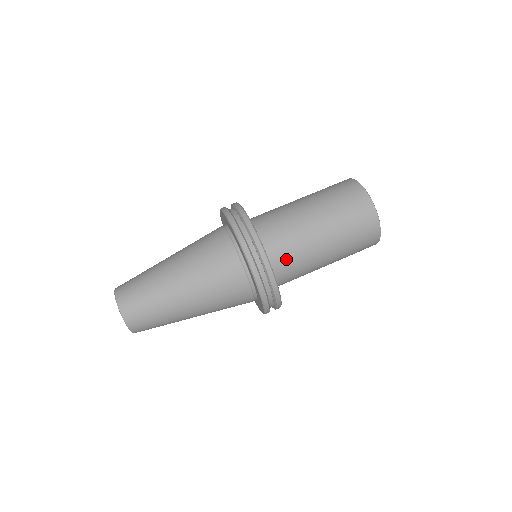
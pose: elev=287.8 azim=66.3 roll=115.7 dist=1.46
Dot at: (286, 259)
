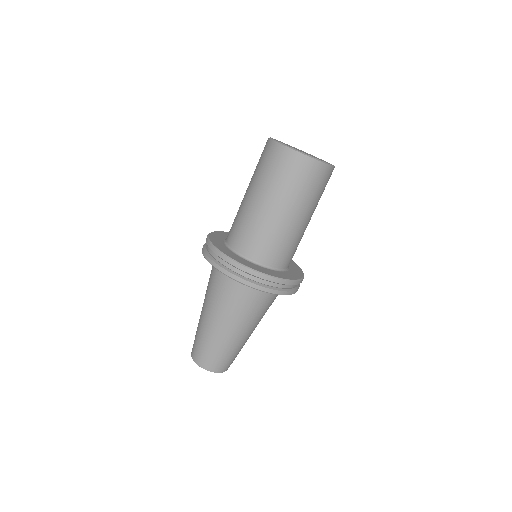
Dot at: occluded
